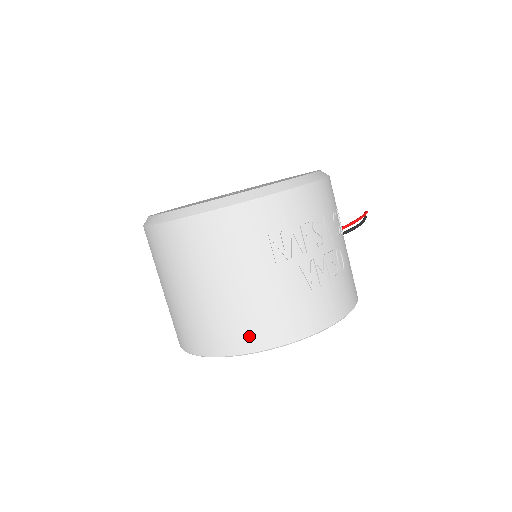
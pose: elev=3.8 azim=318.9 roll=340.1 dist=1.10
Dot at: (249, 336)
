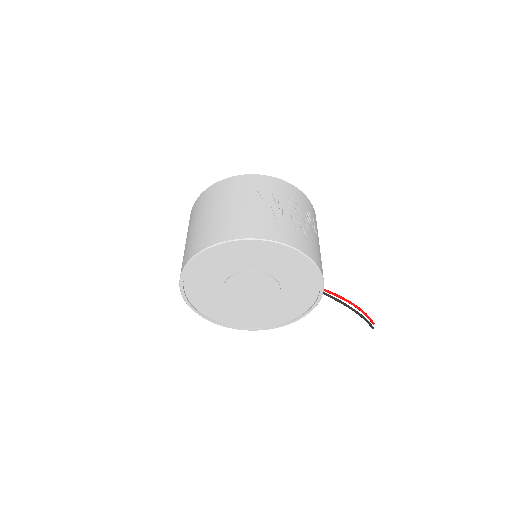
Dot at: (224, 233)
